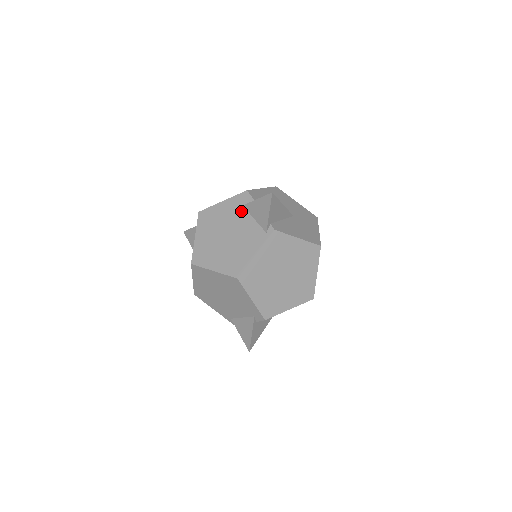
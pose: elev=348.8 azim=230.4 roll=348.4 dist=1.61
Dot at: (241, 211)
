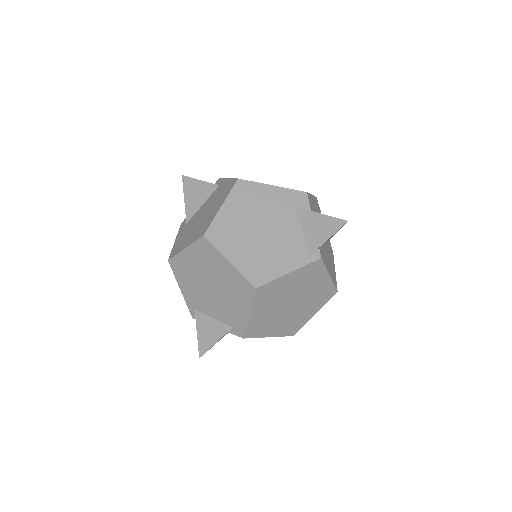
Dot at: (291, 212)
